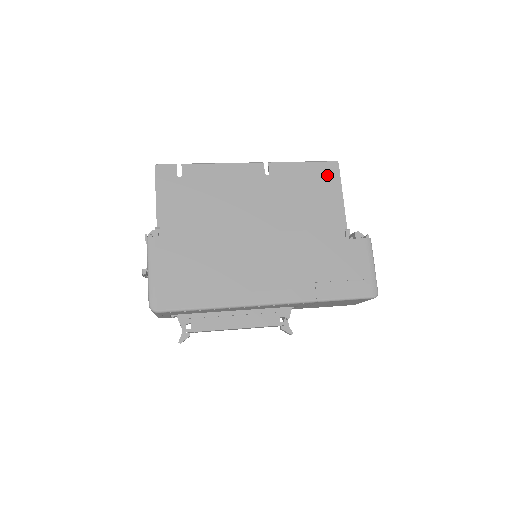
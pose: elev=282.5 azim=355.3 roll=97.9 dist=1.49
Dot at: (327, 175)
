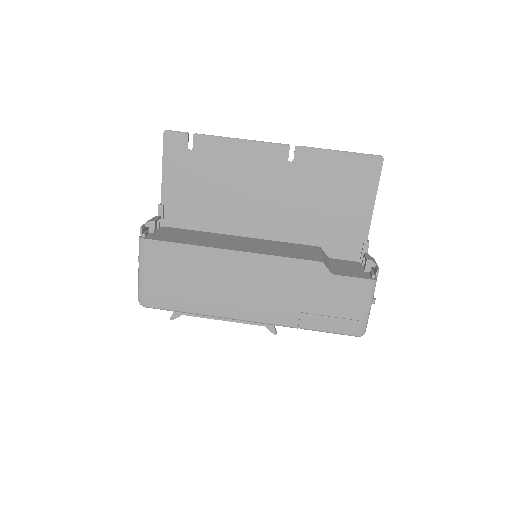
Dot at: (364, 173)
